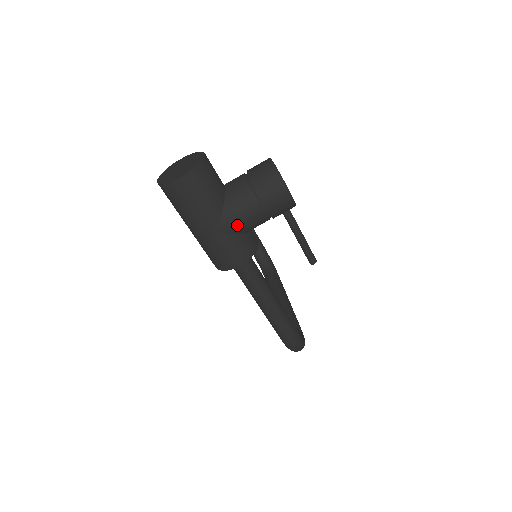
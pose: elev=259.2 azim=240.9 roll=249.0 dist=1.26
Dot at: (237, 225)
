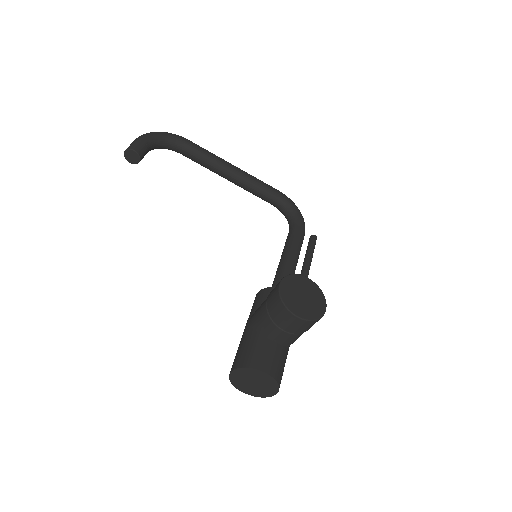
Dot at: occluded
